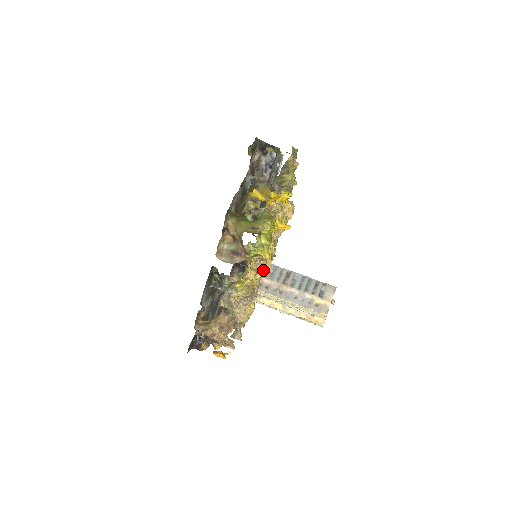
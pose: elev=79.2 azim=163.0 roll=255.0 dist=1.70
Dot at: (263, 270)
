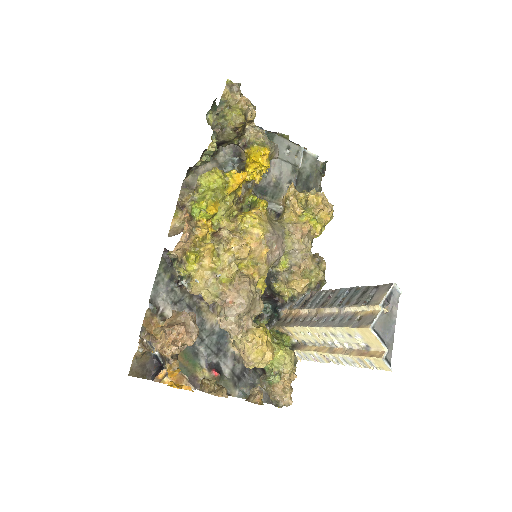
Dot at: (232, 248)
